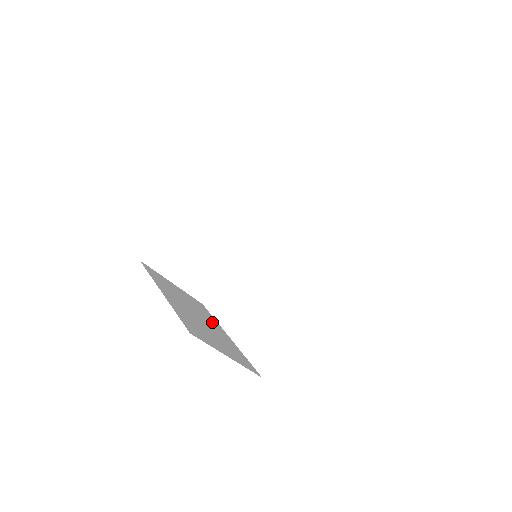
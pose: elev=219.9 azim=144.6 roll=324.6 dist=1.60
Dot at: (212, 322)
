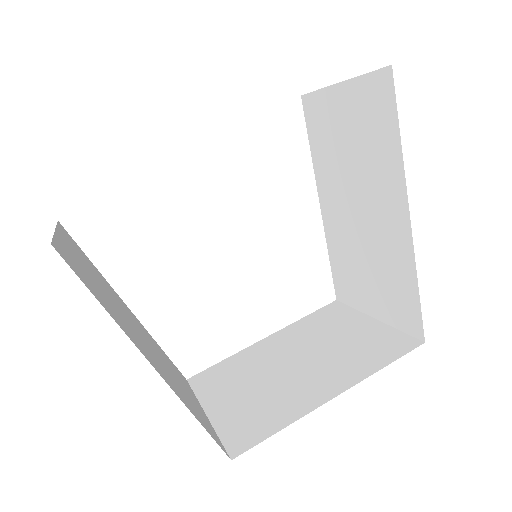
Dot at: (118, 298)
